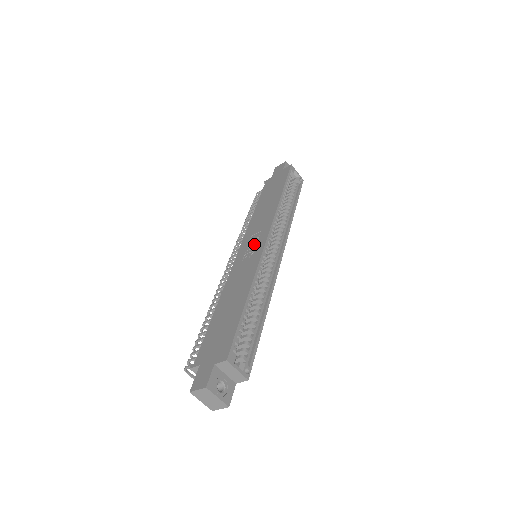
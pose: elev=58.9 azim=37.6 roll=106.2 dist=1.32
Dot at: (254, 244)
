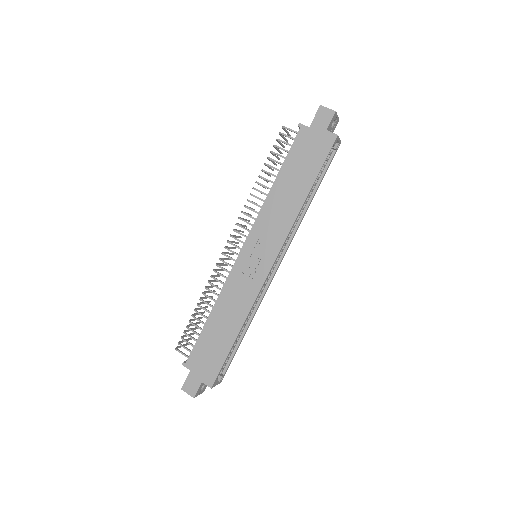
Dot at: (259, 260)
